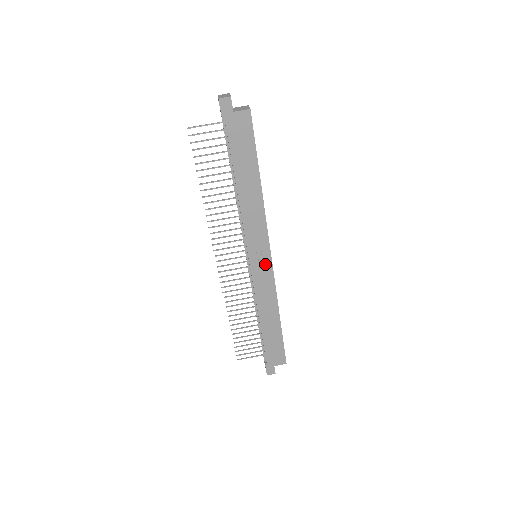
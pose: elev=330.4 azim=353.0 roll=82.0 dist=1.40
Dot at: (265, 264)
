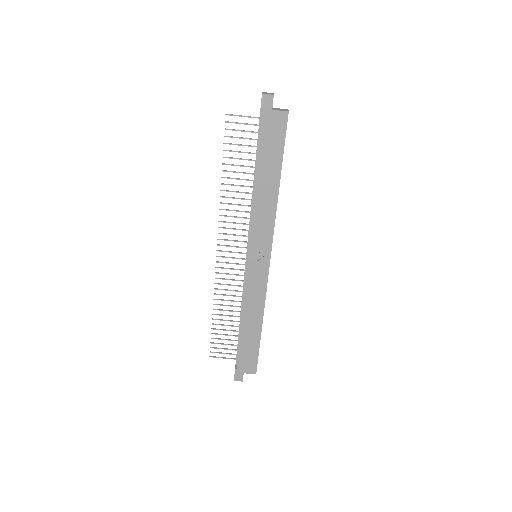
Dot at: (262, 266)
